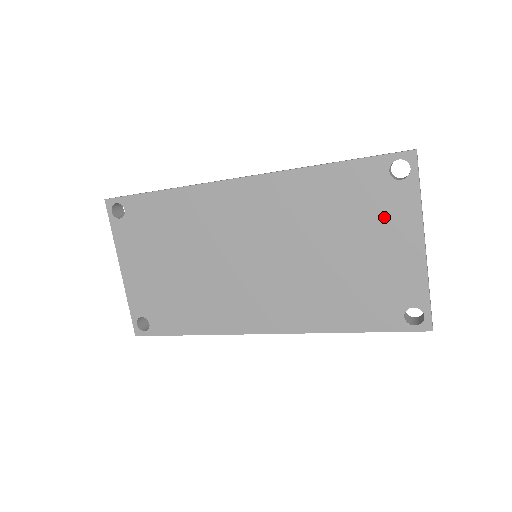
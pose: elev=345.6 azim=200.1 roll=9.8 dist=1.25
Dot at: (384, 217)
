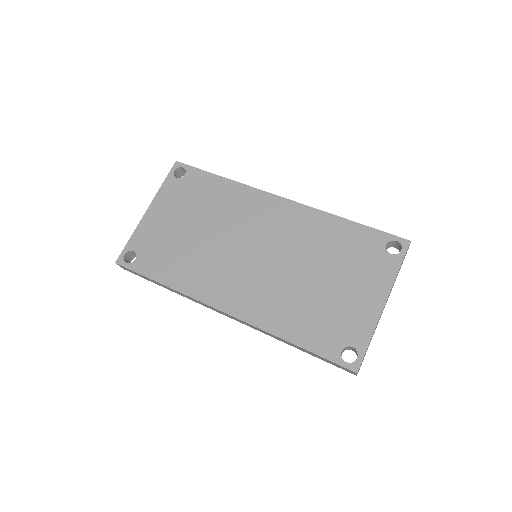
Dot at: (367, 272)
